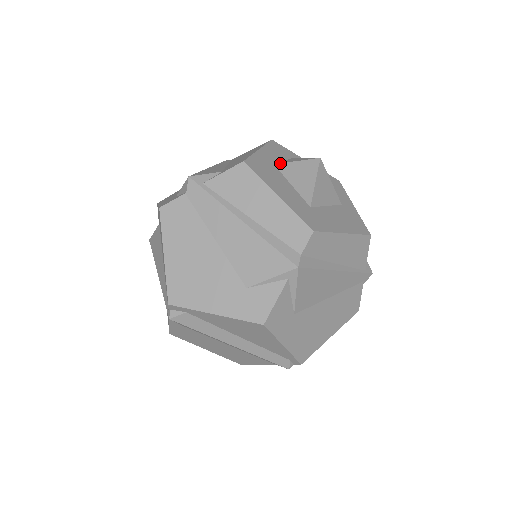
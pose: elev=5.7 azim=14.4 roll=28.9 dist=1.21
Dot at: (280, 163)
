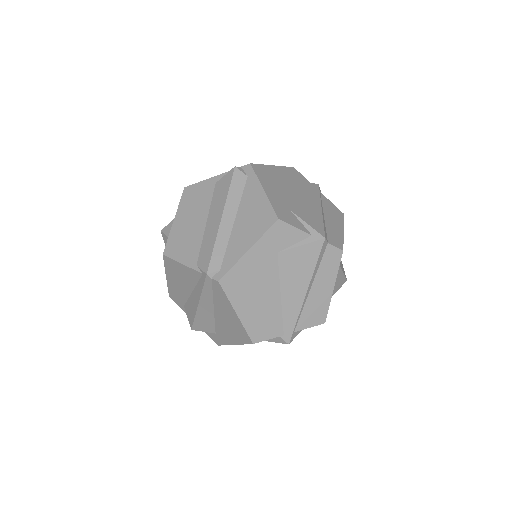
Dot at: occluded
